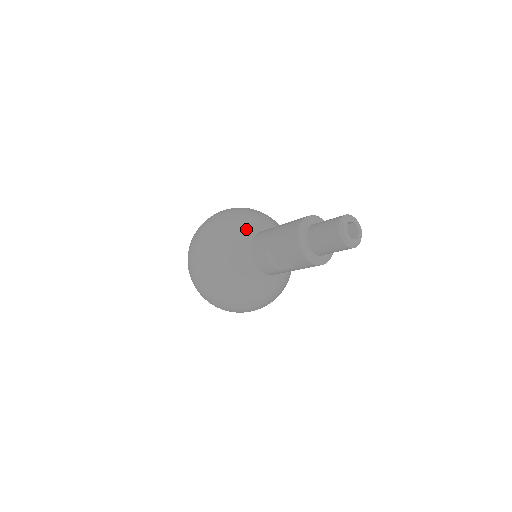
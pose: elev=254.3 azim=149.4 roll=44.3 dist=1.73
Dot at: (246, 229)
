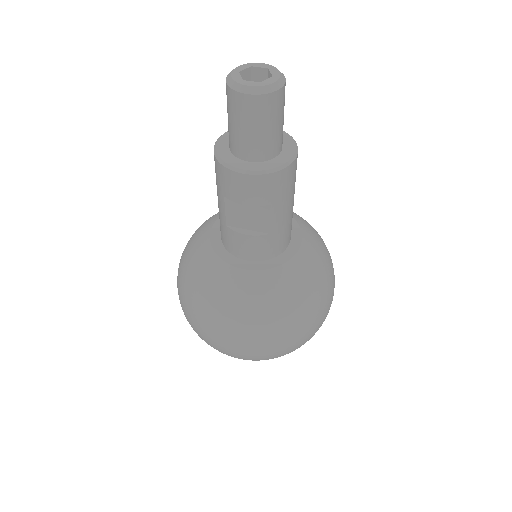
Dot at: (205, 236)
